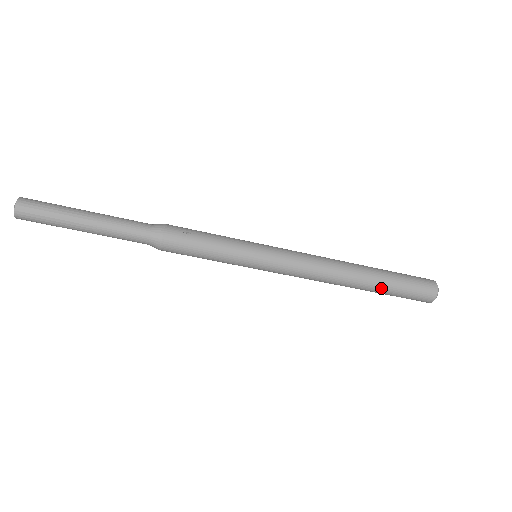
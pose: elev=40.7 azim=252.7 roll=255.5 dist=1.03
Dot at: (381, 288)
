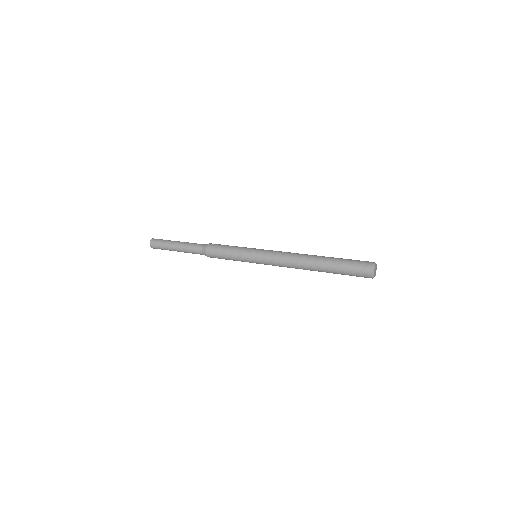
Dot at: occluded
